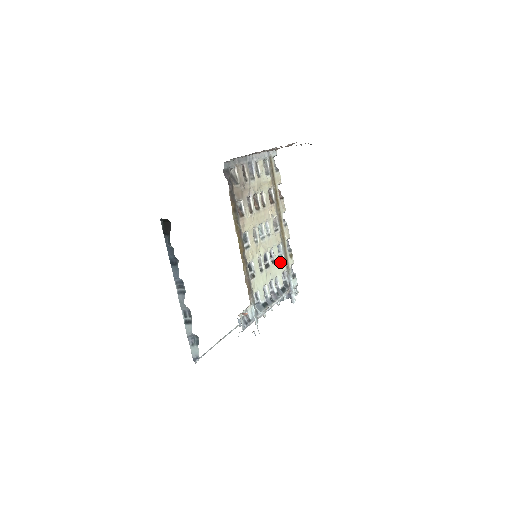
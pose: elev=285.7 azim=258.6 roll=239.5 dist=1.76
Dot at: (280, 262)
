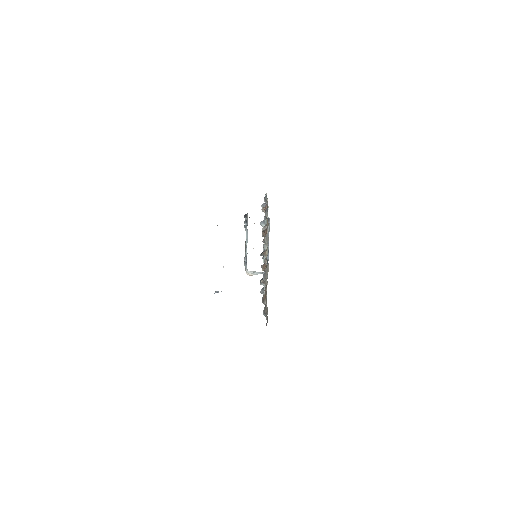
Dot at: occluded
